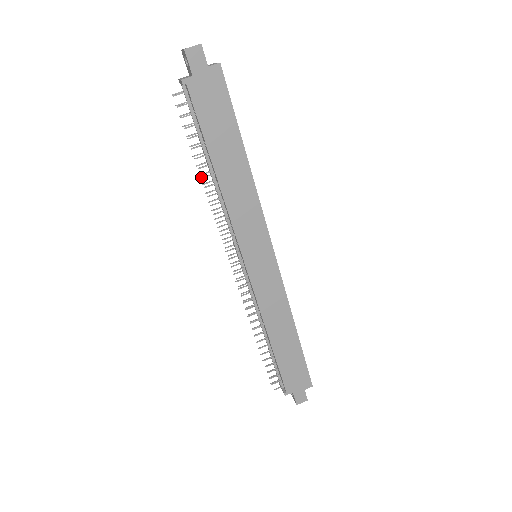
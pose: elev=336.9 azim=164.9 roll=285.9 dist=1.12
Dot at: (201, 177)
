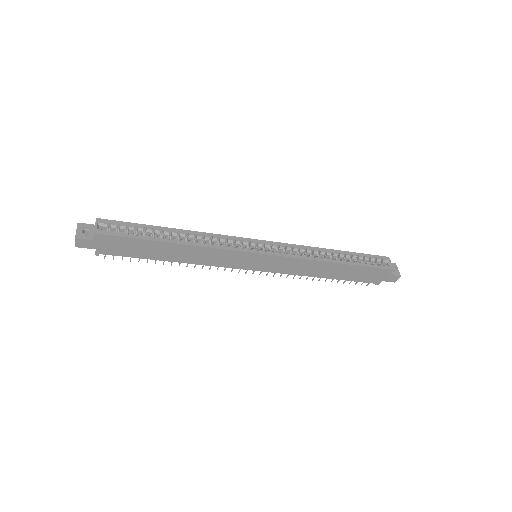
Dot at: occluded
